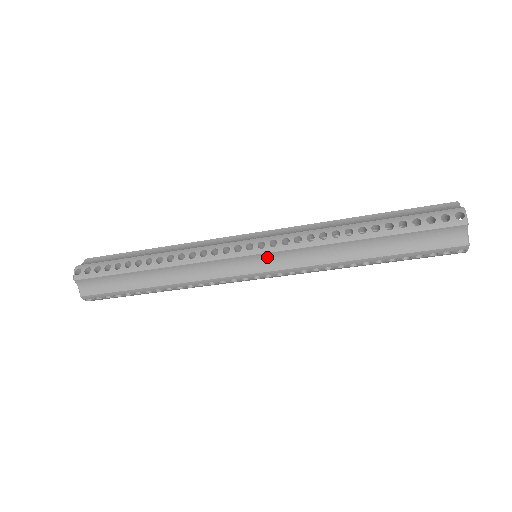
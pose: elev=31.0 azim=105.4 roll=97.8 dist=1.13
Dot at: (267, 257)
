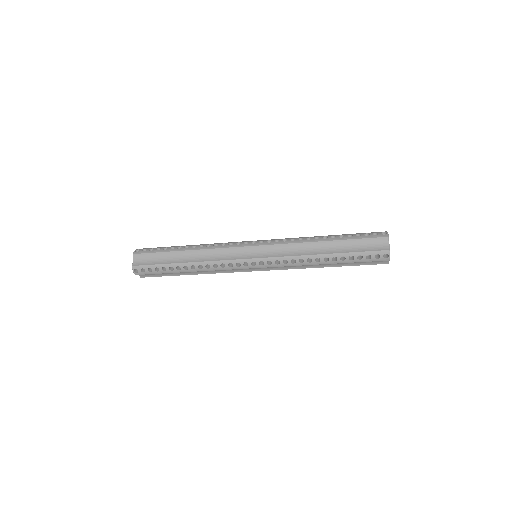
Dot at: (265, 267)
